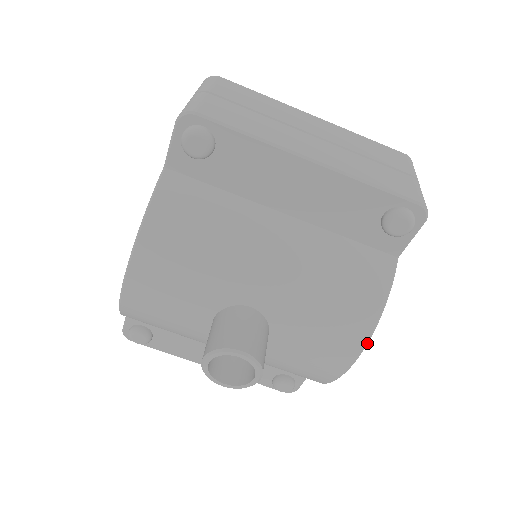
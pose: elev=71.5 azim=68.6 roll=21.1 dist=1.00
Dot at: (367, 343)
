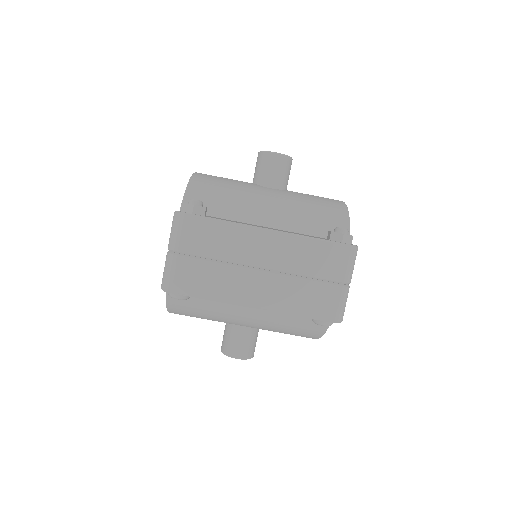
Dot at: occluded
